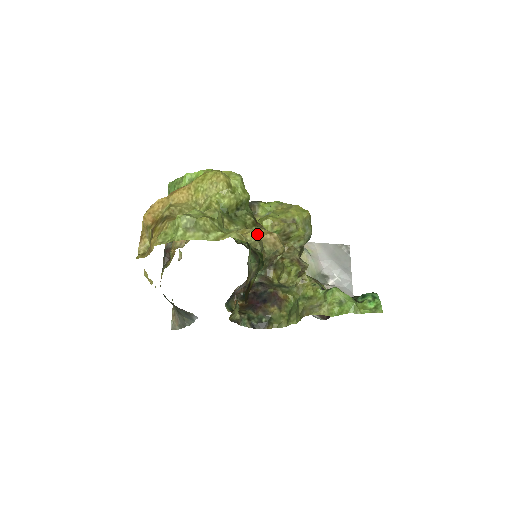
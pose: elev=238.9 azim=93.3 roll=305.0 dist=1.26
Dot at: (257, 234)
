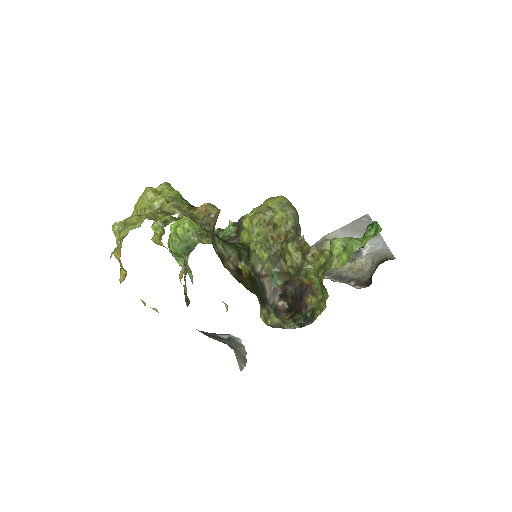
Dot at: (173, 204)
